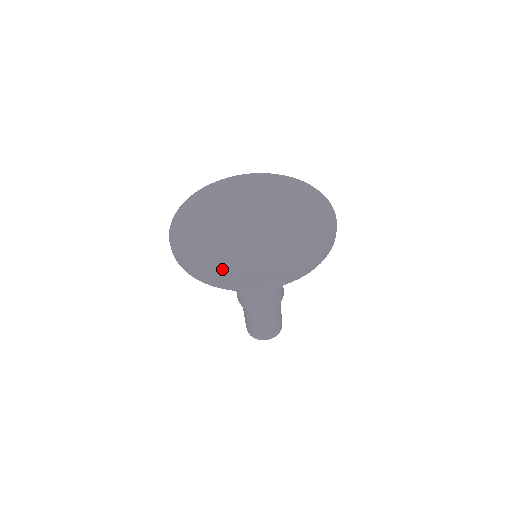
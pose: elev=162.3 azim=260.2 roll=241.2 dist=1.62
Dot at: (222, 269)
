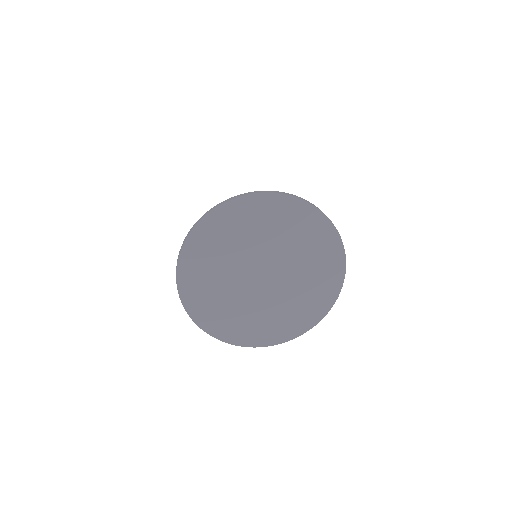
Dot at: (250, 333)
